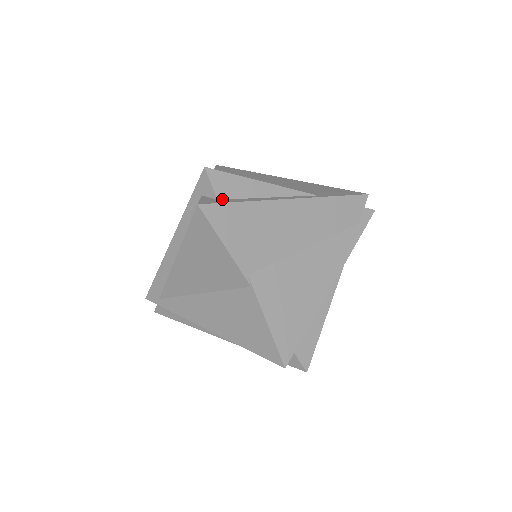
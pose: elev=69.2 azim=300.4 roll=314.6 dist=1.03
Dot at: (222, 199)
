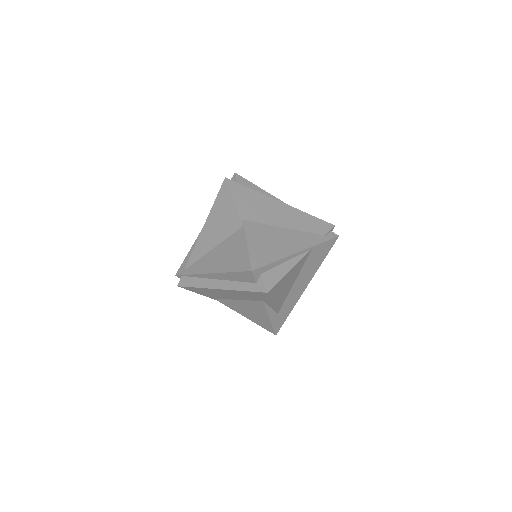
Dot at: occluded
